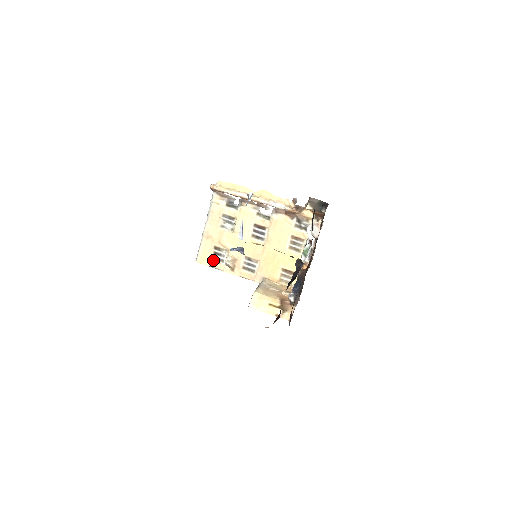
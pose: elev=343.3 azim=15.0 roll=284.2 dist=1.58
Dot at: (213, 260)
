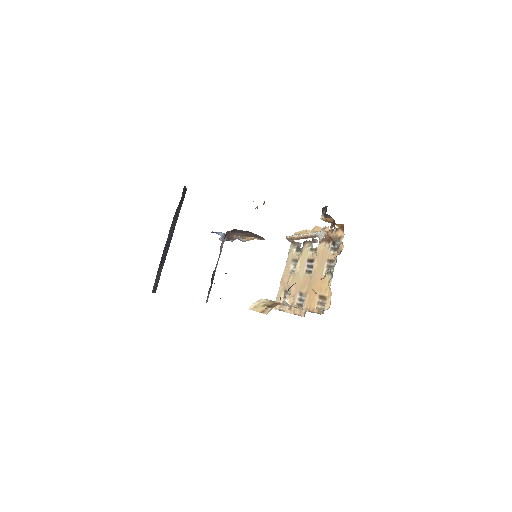
Dot at: occluded
